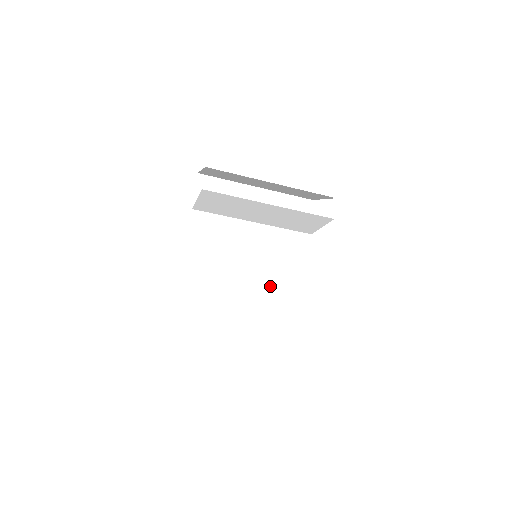
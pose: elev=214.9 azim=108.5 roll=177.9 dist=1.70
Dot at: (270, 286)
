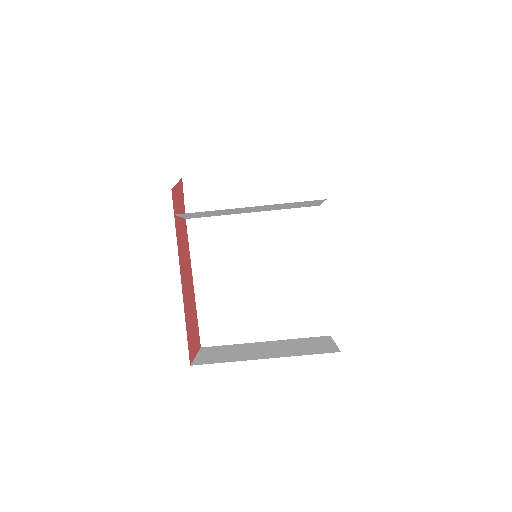
Dot at: (286, 273)
